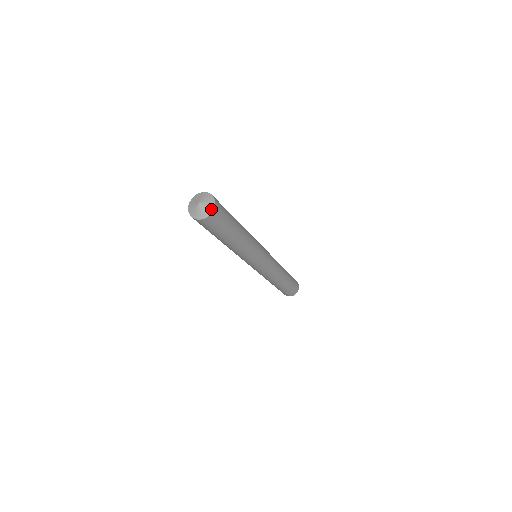
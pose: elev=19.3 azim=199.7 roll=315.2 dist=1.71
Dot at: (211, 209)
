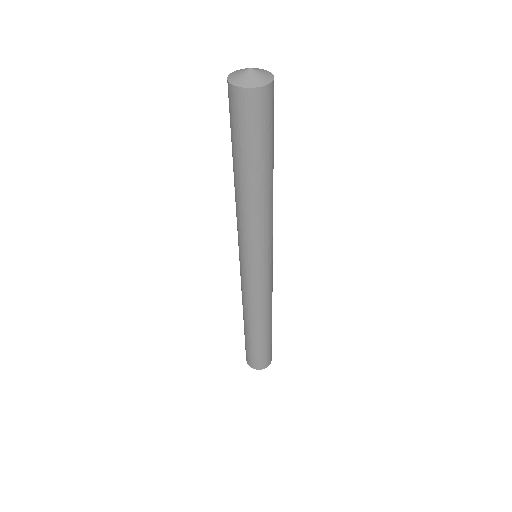
Dot at: (270, 74)
